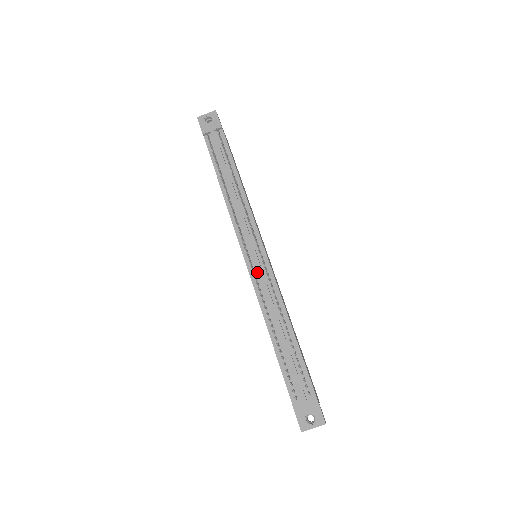
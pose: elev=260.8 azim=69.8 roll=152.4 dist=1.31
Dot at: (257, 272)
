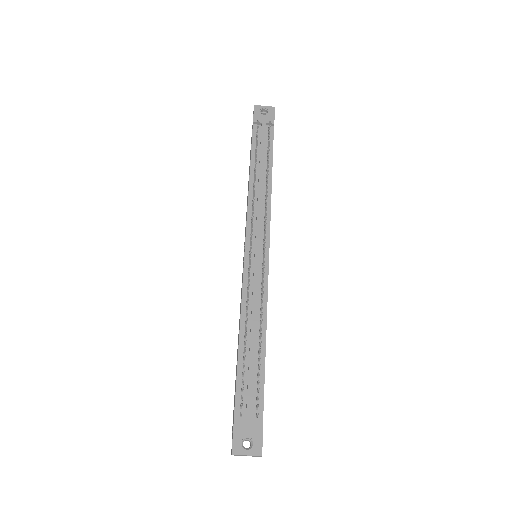
Dot at: (252, 270)
